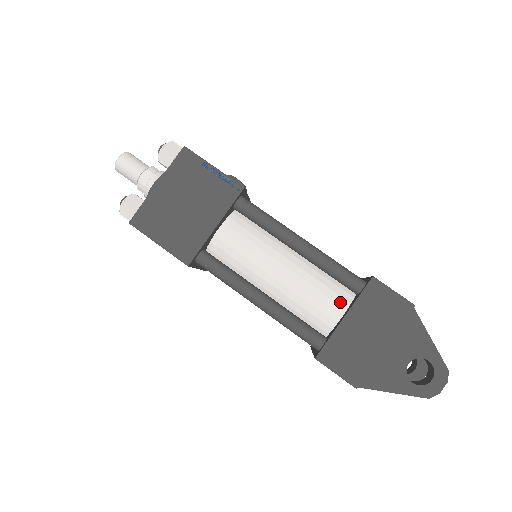
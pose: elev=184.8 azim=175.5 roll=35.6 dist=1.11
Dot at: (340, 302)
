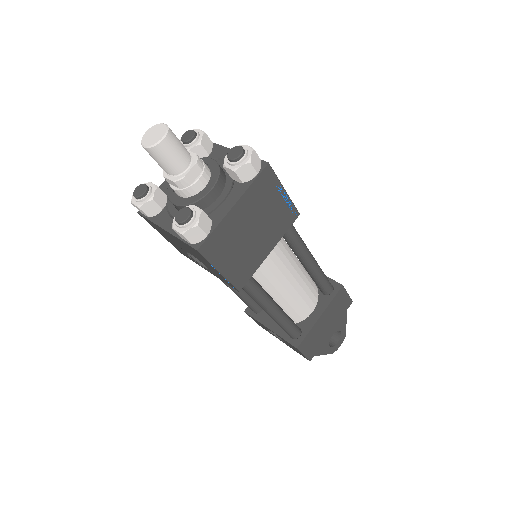
Dot at: (314, 301)
